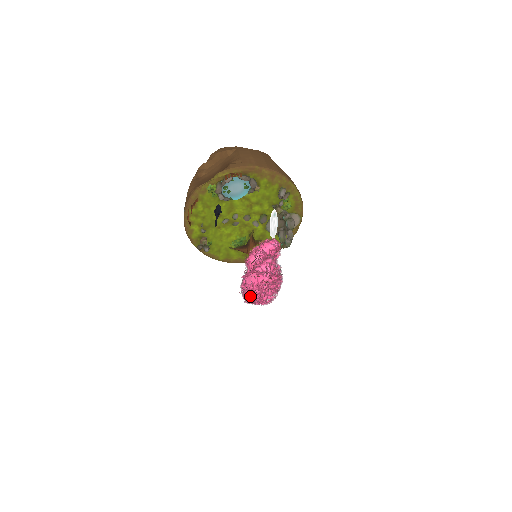
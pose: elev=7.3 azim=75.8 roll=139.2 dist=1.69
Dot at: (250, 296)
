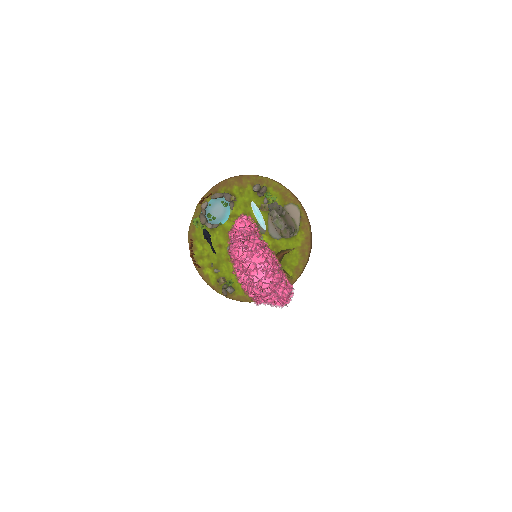
Dot at: (243, 284)
